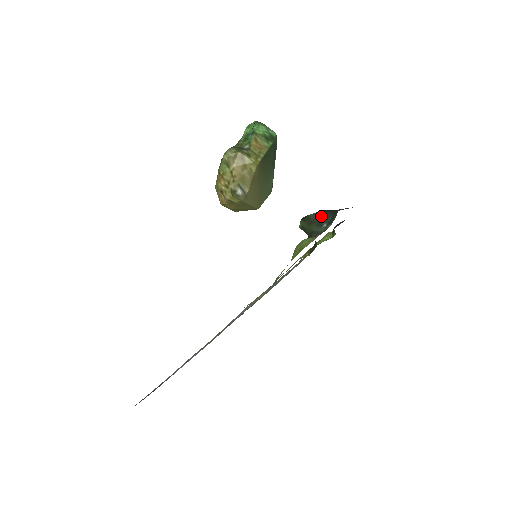
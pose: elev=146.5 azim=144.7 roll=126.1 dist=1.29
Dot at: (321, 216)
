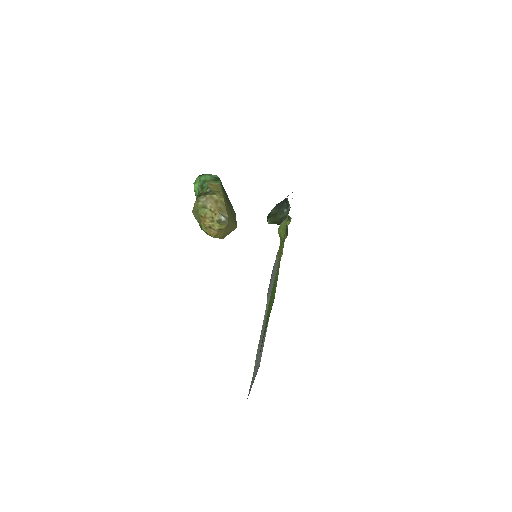
Dot at: (279, 207)
